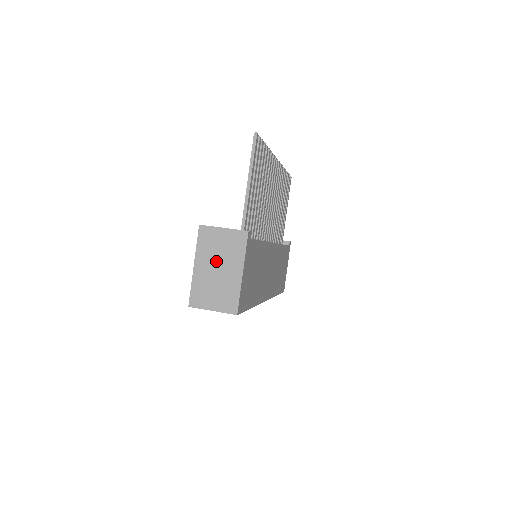
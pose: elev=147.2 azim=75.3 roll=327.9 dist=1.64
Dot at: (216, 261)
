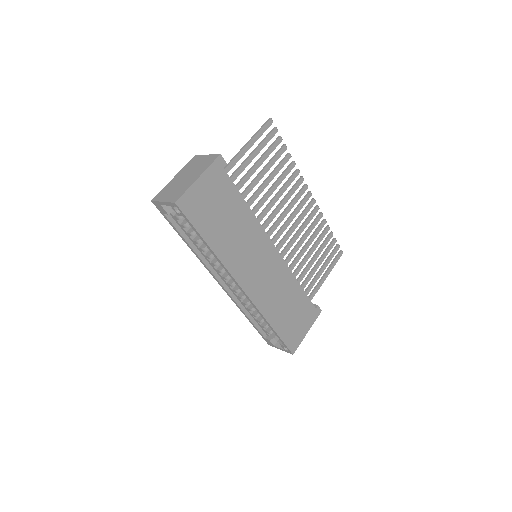
Dot at: (188, 173)
